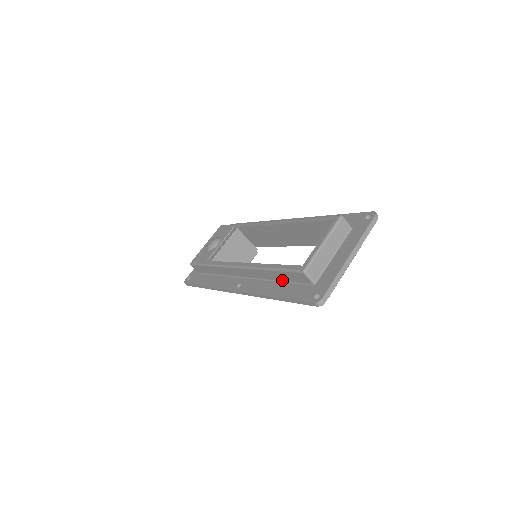
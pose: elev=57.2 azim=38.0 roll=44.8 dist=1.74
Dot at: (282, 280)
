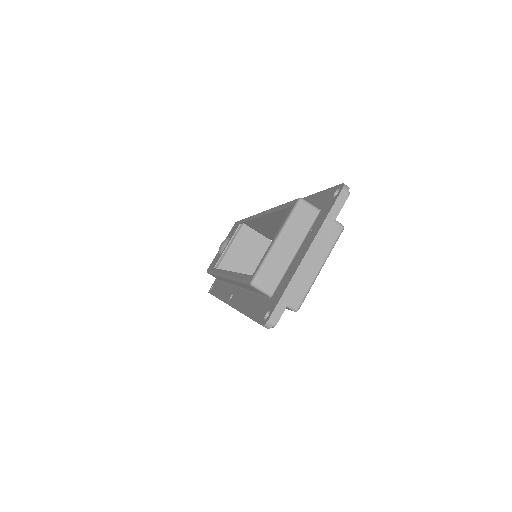
Dot at: (253, 291)
